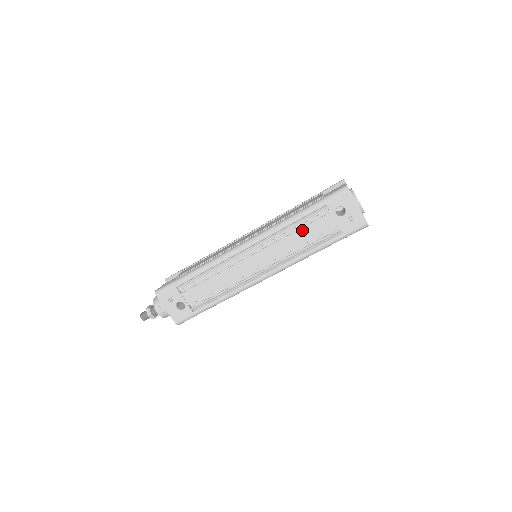
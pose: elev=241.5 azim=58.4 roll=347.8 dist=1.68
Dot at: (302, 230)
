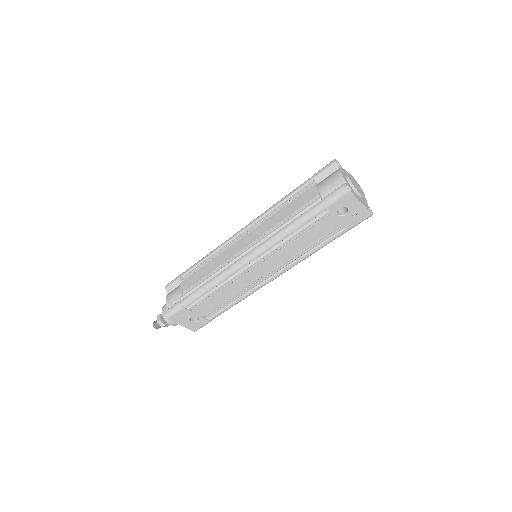
Dot at: (304, 236)
